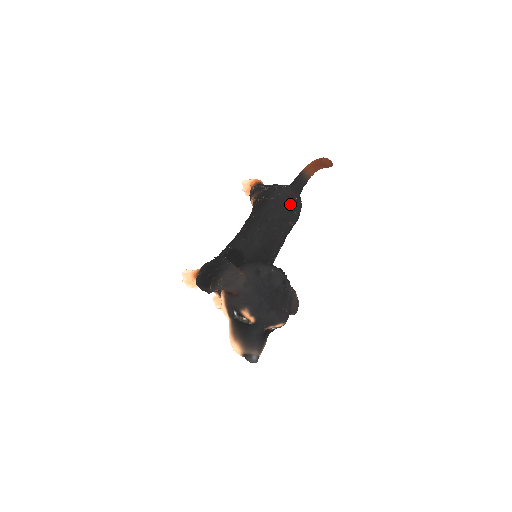
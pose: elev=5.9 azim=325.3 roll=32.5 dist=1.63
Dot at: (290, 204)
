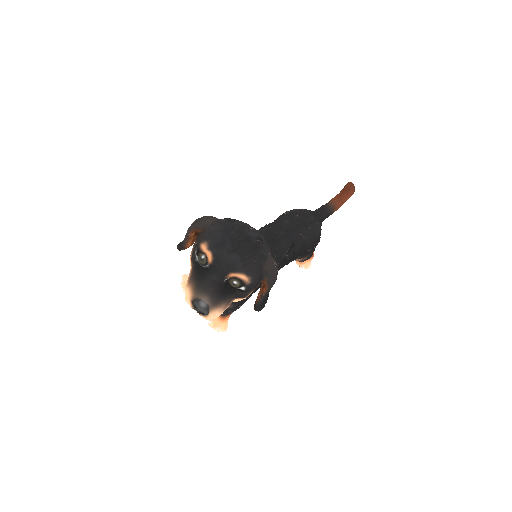
Dot at: (305, 218)
